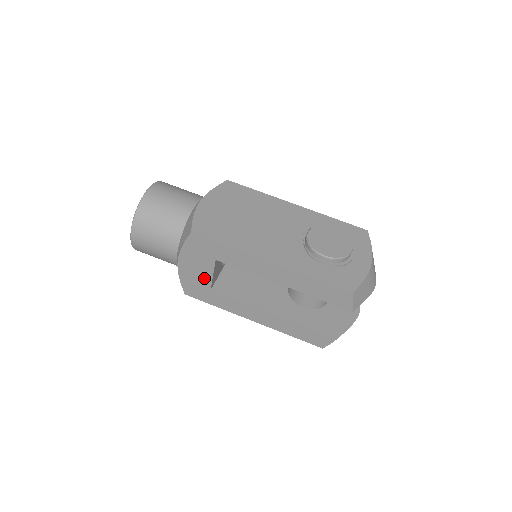
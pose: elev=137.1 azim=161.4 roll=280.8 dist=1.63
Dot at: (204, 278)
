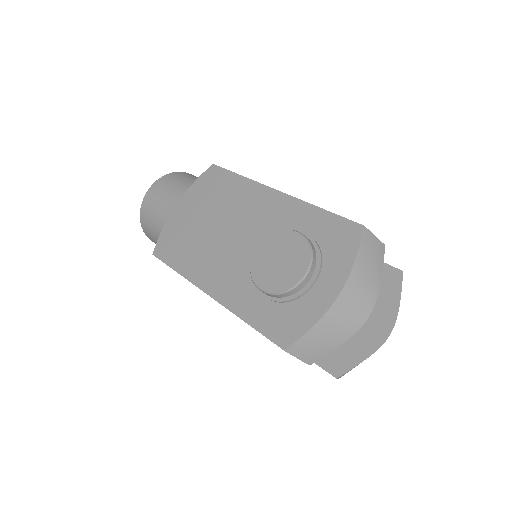
Dot at: occluded
